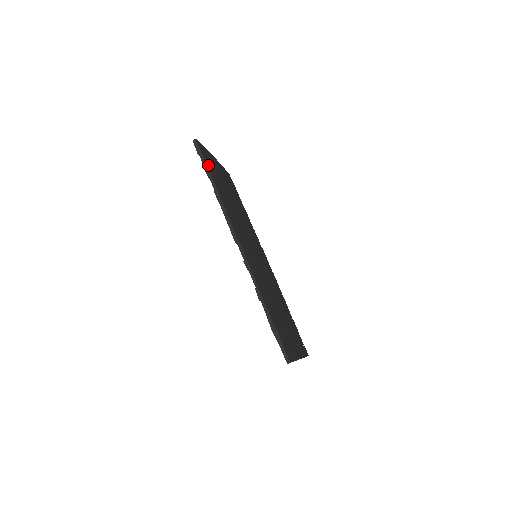
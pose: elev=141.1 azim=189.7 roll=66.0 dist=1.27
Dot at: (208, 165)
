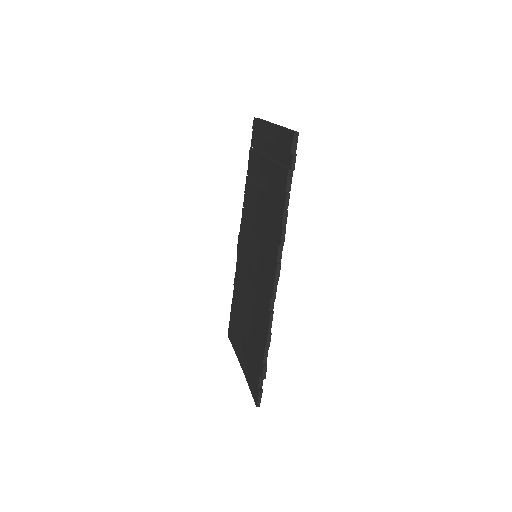
Dot at: occluded
